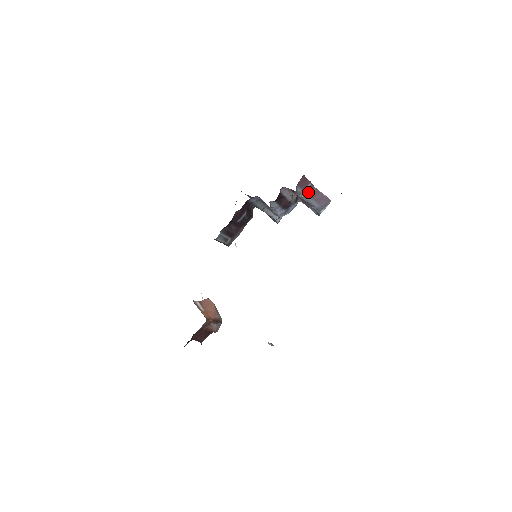
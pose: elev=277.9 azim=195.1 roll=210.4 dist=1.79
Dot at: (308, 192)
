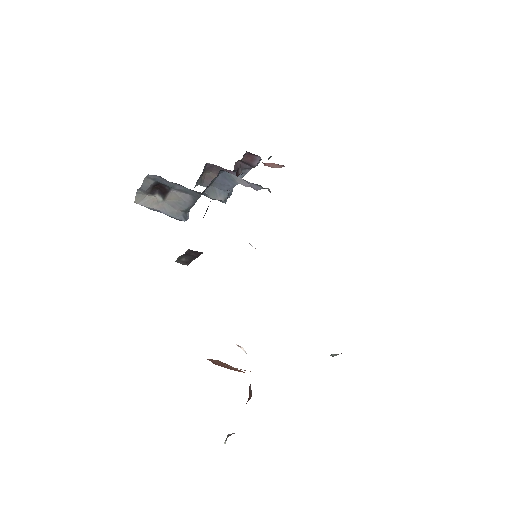
Dot at: occluded
